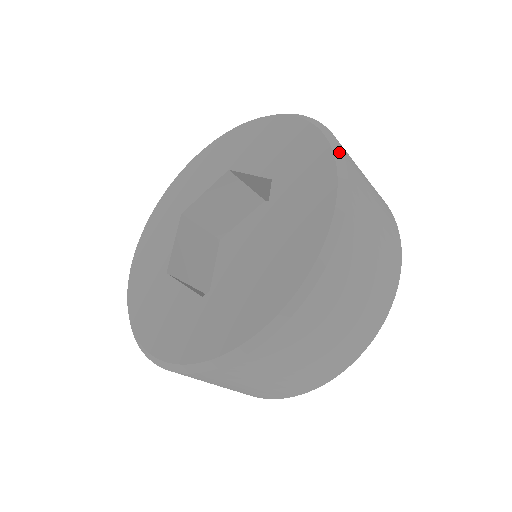
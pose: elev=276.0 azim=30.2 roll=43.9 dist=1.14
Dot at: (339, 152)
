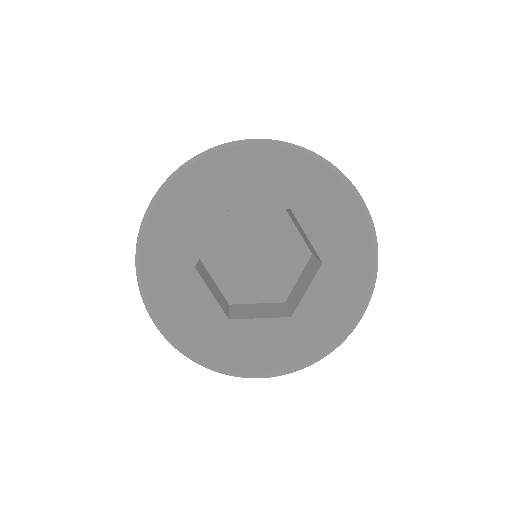
Dot at: (339, 172)
